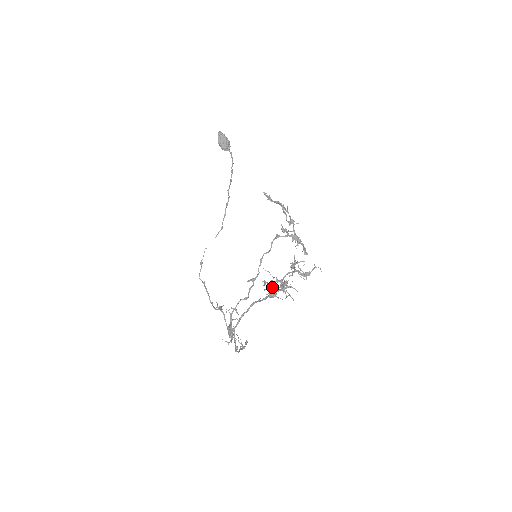
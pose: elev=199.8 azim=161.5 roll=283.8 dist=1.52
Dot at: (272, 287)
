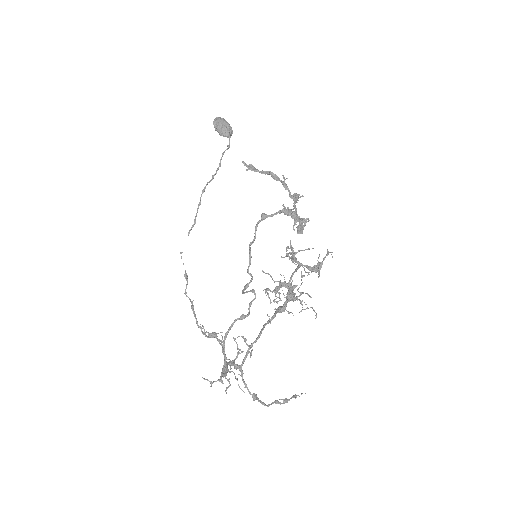
Dot at: (276, 296)
